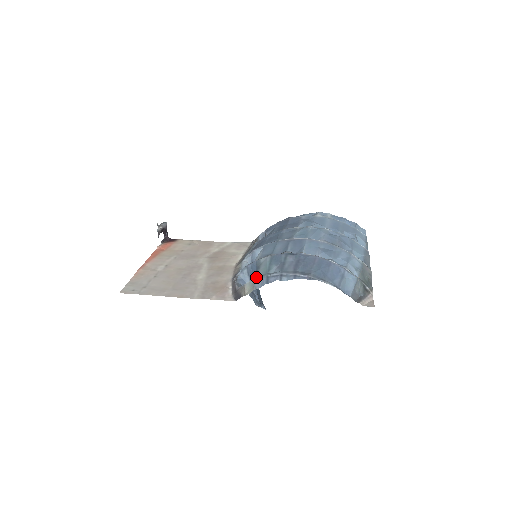
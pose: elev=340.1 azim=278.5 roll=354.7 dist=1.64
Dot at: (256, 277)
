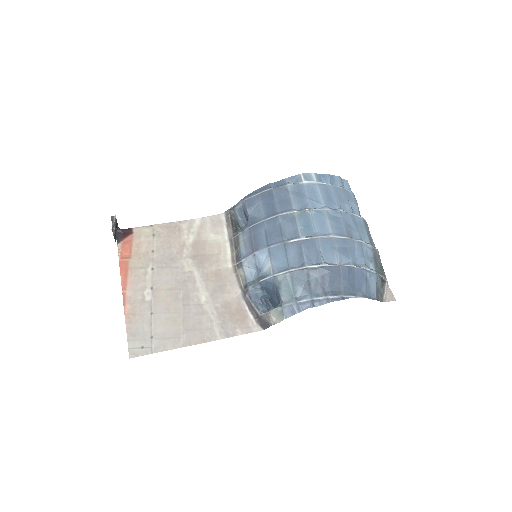
Dot at: (280, 301)
